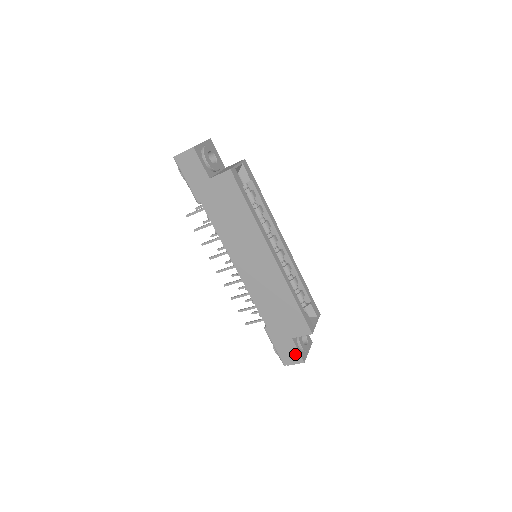
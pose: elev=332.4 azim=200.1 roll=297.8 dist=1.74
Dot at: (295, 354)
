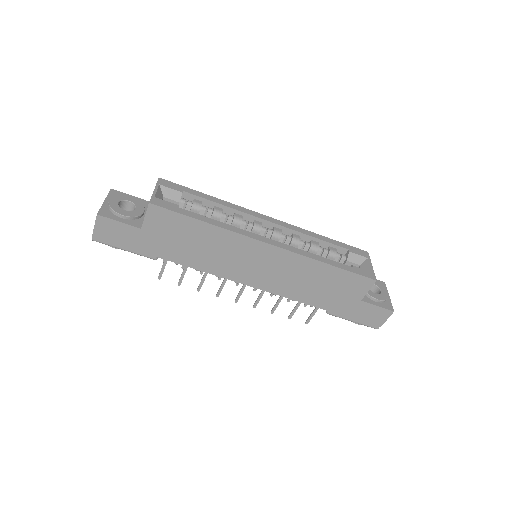
Dot at: (378, 312)
